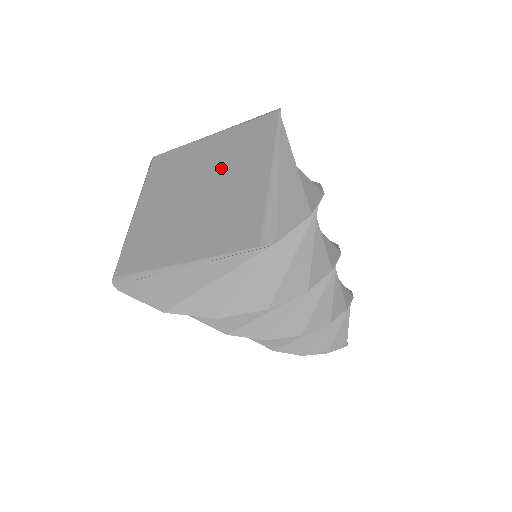
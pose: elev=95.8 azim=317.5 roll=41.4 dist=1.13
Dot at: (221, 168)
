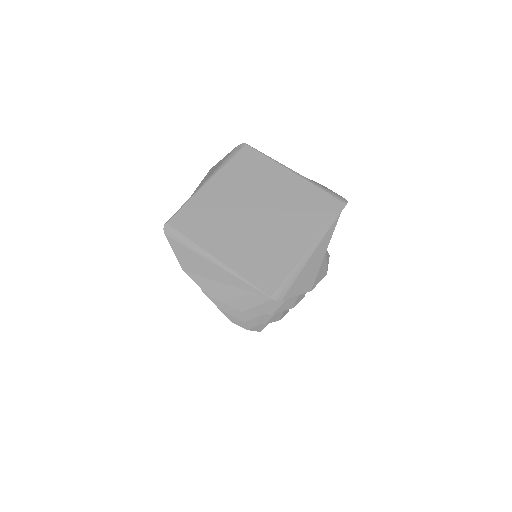
Dot at: (284, 210)
